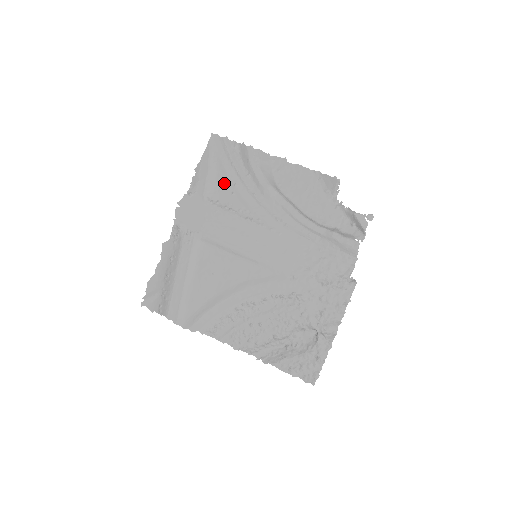
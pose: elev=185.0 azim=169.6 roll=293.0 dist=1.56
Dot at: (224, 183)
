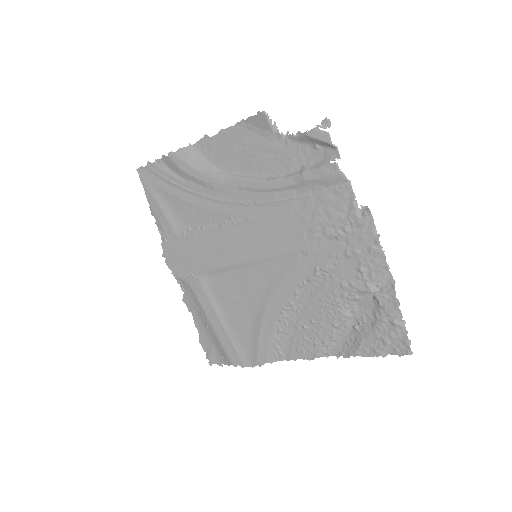
Dot at: (179, 207)
